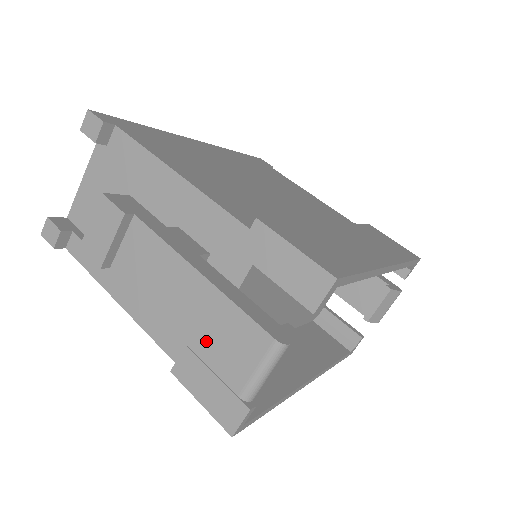
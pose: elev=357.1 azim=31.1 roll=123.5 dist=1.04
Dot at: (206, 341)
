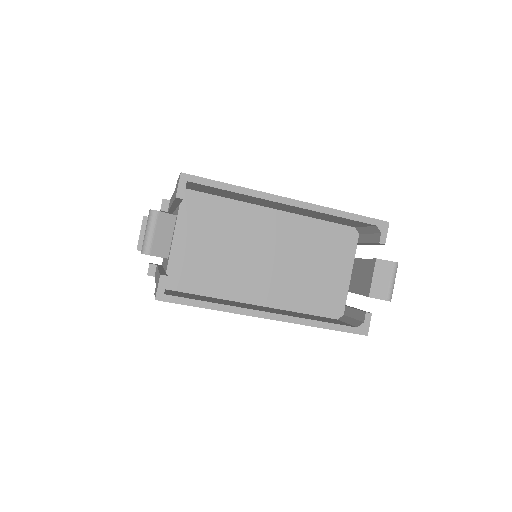
Dot at: occluded
